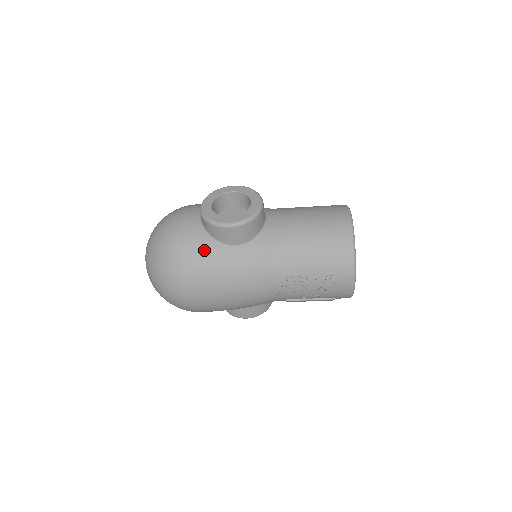
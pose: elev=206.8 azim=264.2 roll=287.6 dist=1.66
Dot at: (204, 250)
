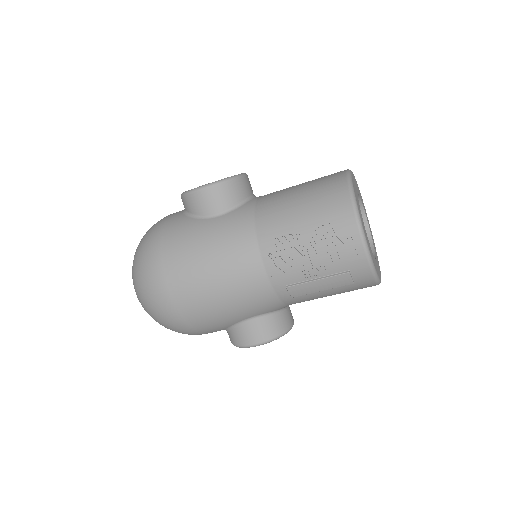
Dot at: (180, 227)
